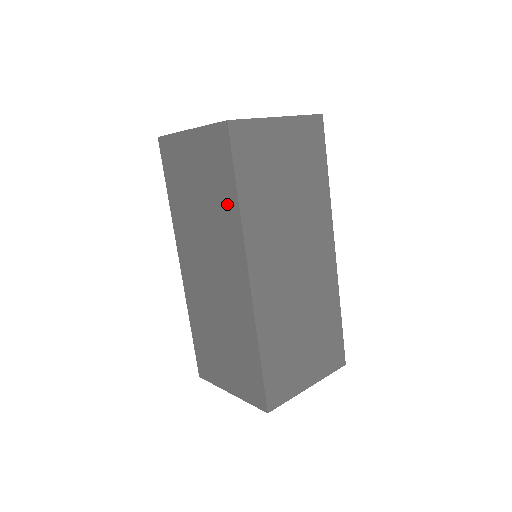
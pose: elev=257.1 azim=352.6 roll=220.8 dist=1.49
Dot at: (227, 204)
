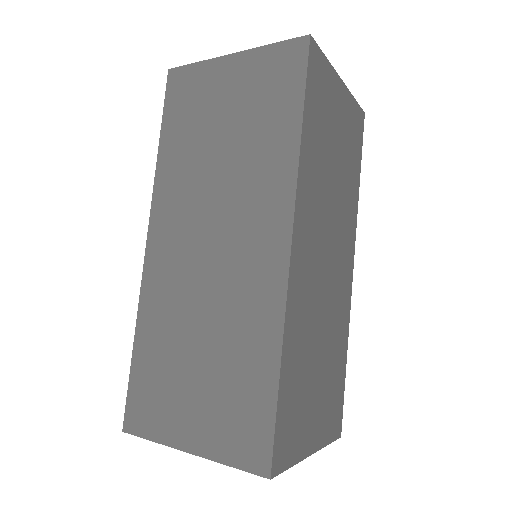
Dot at: (277, 141)
